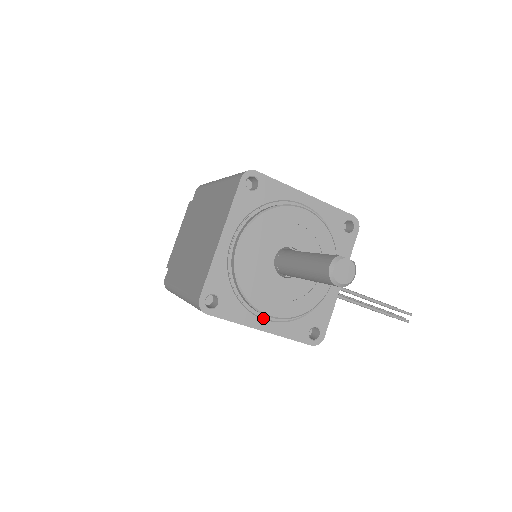
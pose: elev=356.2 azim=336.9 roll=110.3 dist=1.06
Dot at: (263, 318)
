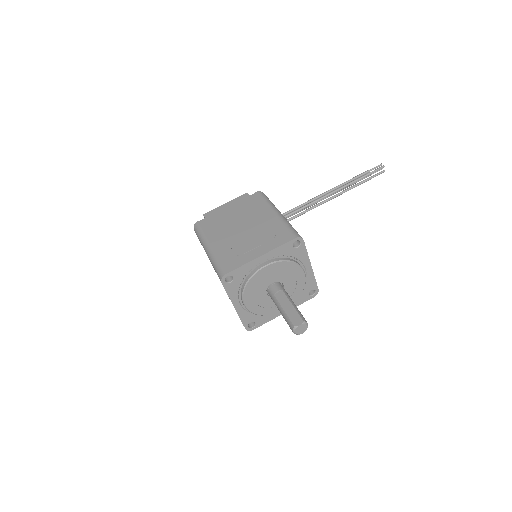
Dot at: occluded
